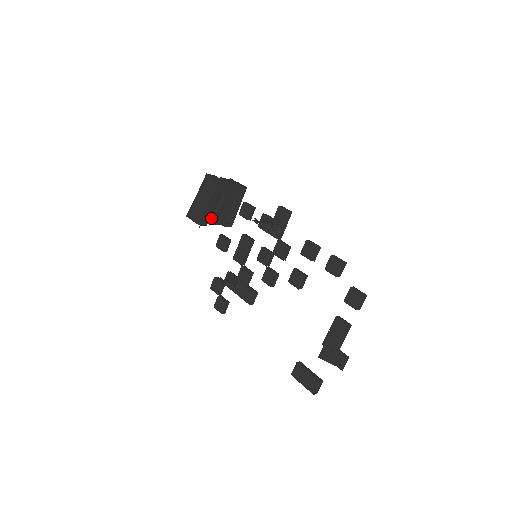
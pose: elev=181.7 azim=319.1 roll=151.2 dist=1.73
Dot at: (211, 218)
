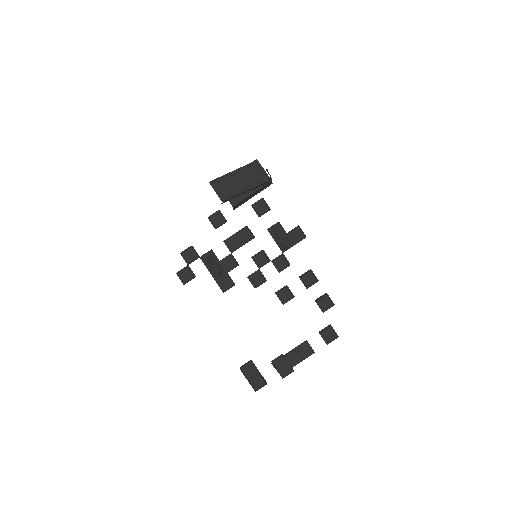
Dot at: occluded
